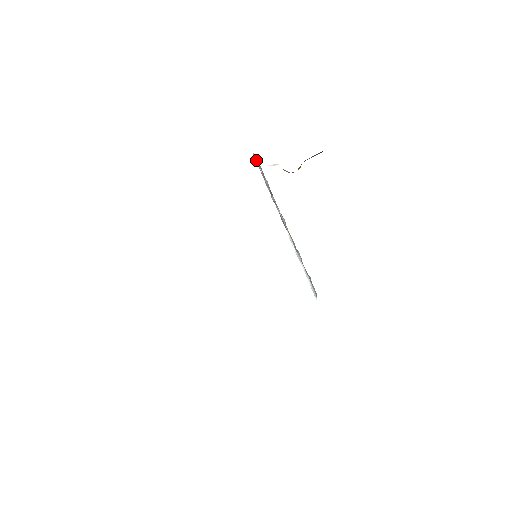
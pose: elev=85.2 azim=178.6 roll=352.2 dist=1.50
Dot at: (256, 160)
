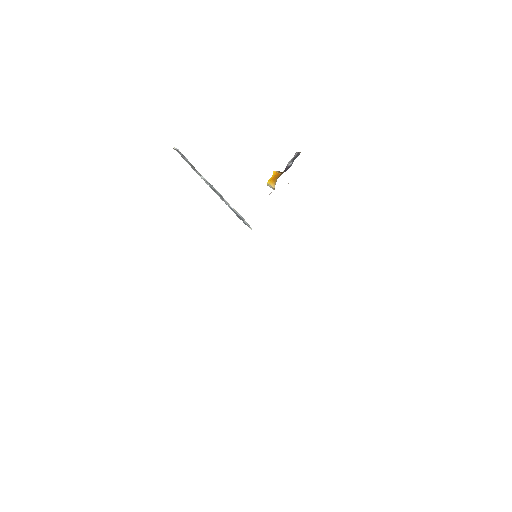
Dot at: (181, 154)
